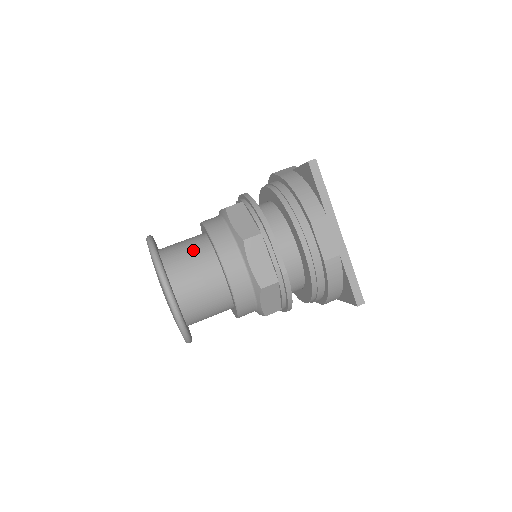
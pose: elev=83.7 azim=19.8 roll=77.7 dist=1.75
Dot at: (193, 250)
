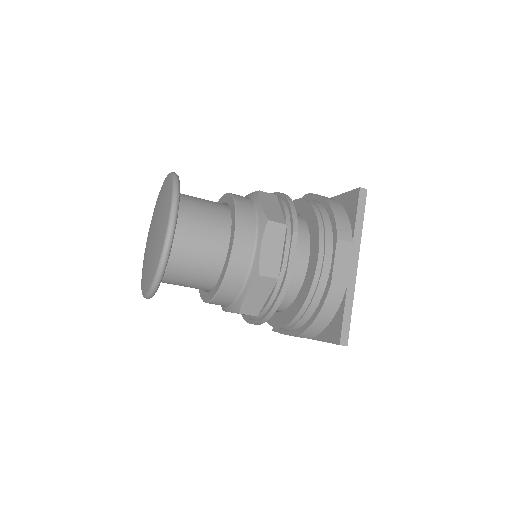
Dot at: (210, 207)
